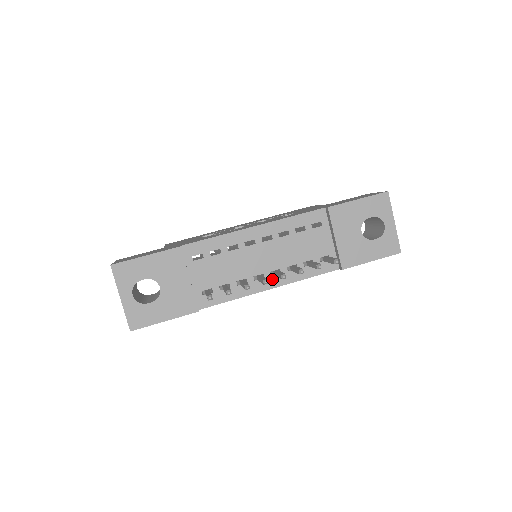
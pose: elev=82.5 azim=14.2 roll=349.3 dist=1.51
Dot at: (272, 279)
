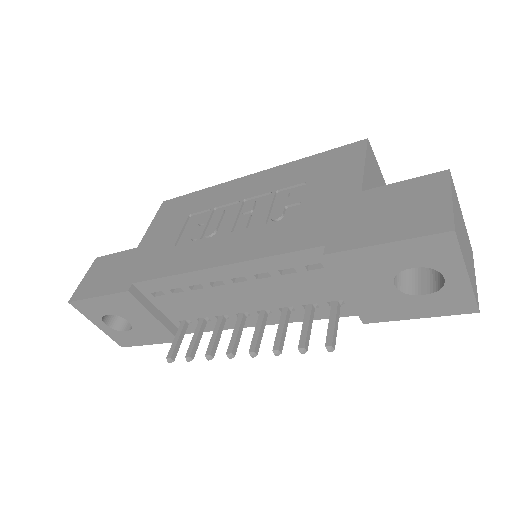
Dot at: occluded
